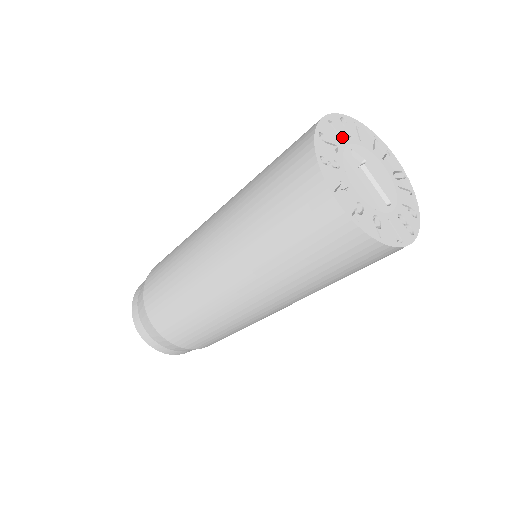
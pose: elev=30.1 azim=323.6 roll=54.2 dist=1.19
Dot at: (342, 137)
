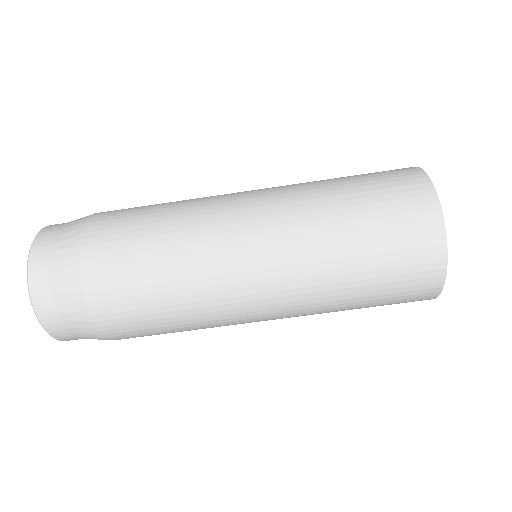
Dot at: occluded
